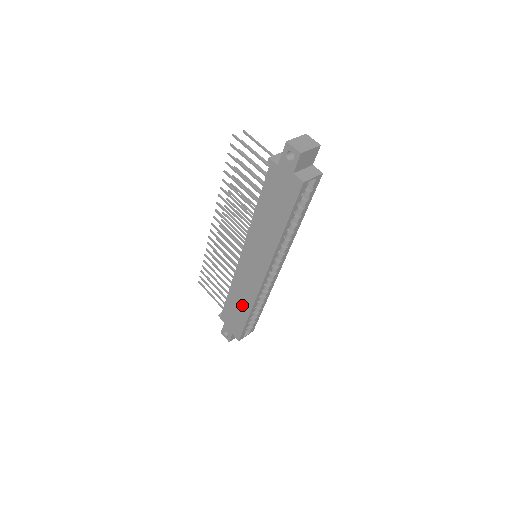
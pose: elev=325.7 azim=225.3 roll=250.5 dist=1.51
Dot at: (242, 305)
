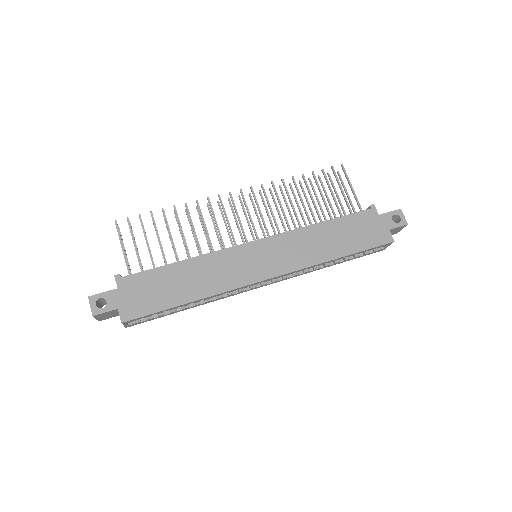
Dot at: (190, 286)
